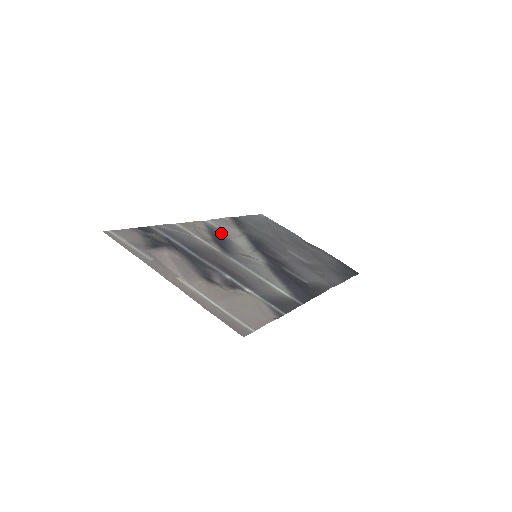
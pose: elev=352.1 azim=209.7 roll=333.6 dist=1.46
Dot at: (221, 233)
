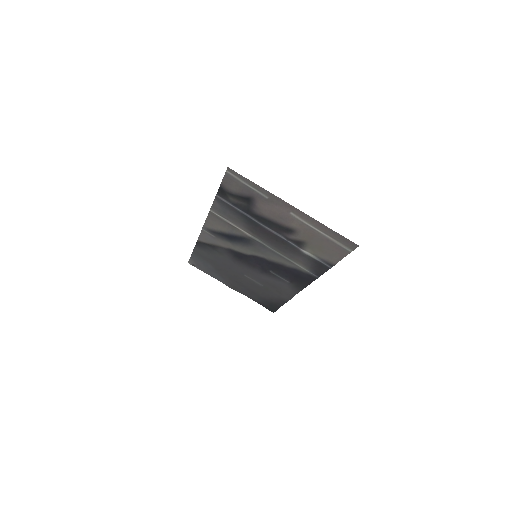
Dot at: (221, 238)
